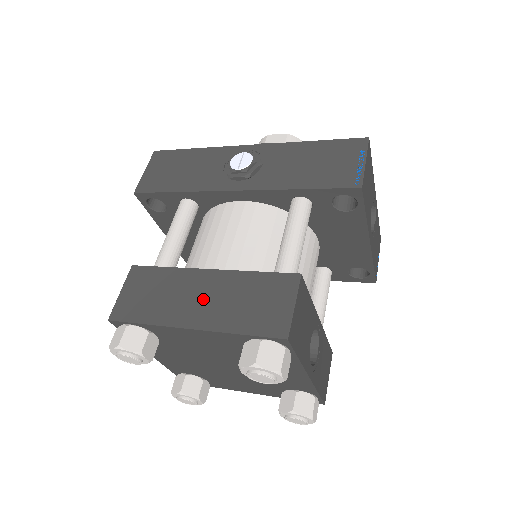
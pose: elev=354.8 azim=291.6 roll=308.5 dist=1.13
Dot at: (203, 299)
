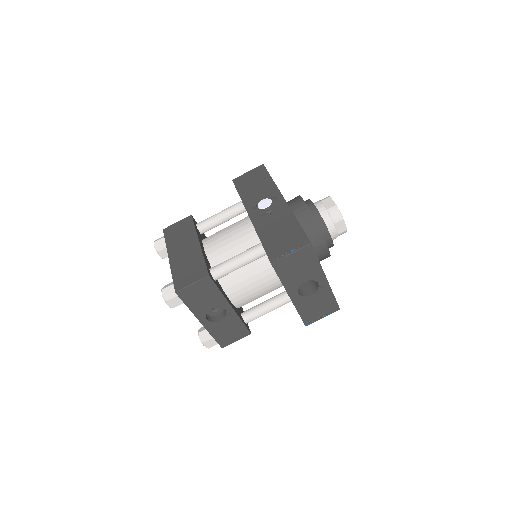
Dot at: (184, 252)
